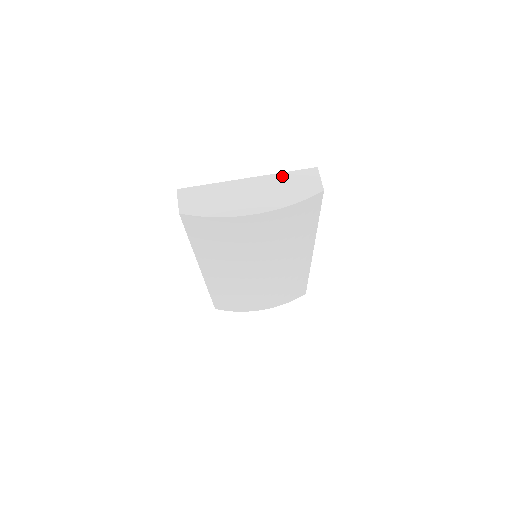
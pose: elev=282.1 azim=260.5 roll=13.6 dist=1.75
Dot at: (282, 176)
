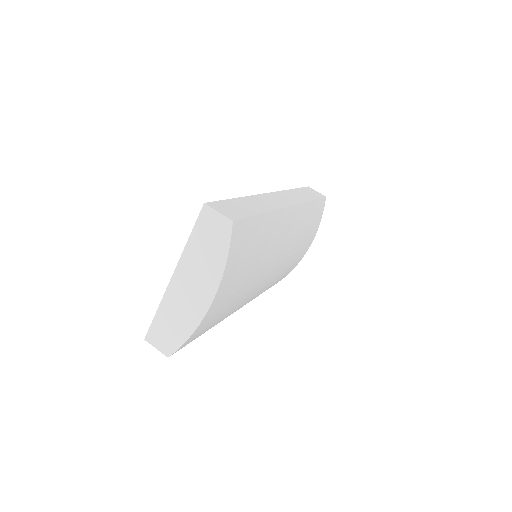
Dot at: (191, 245)
